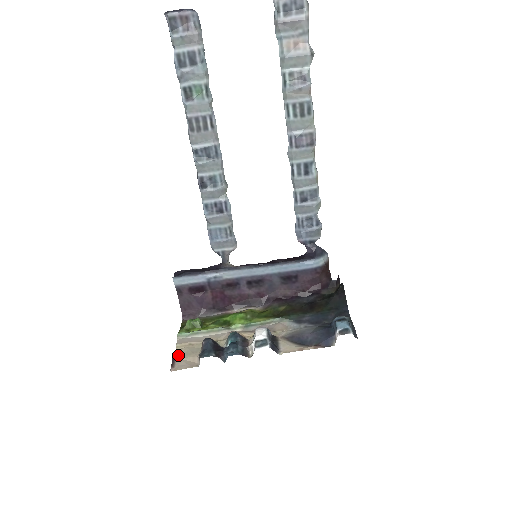
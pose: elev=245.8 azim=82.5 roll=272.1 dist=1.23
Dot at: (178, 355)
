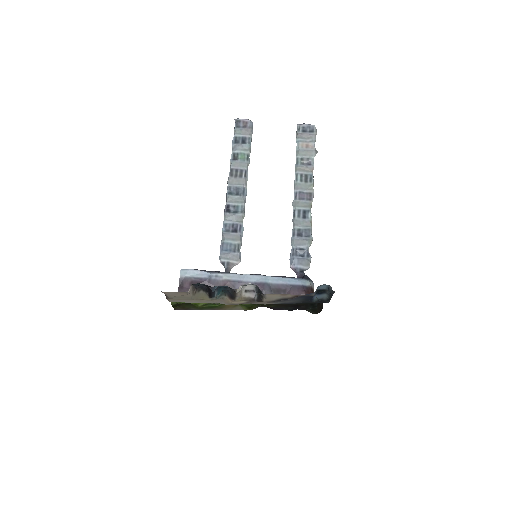
Dot at: (169, 297)
